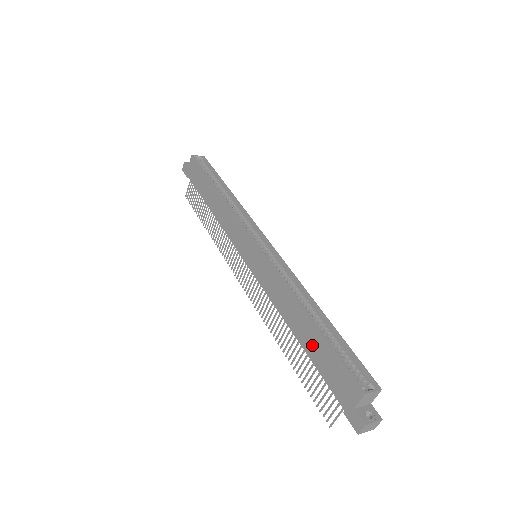
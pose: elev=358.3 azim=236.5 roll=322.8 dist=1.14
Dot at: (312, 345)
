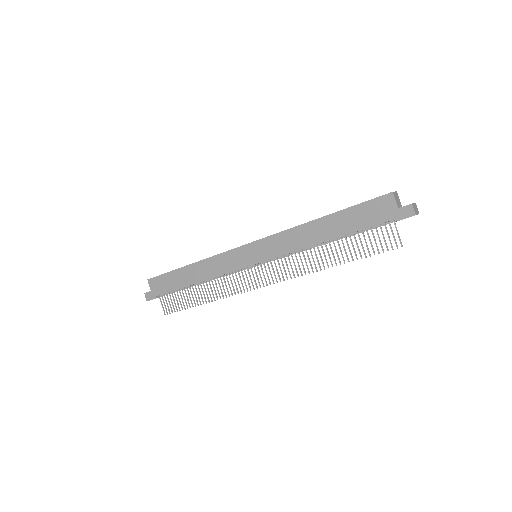
Dot at: (342, 225)
